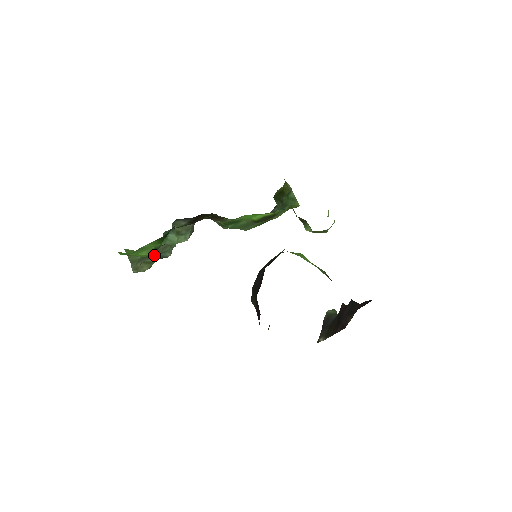
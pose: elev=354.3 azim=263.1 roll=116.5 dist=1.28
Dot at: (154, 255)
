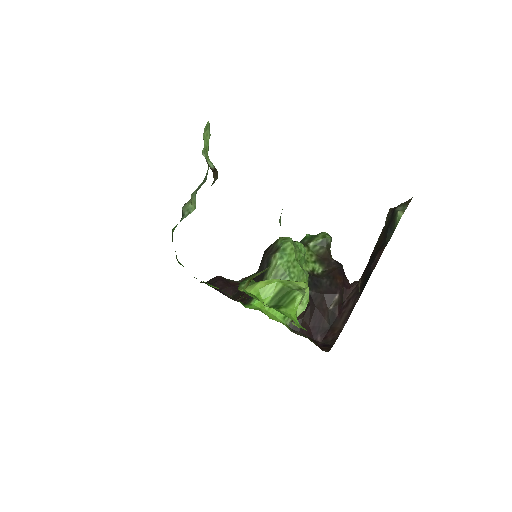
Dot at: occluded
